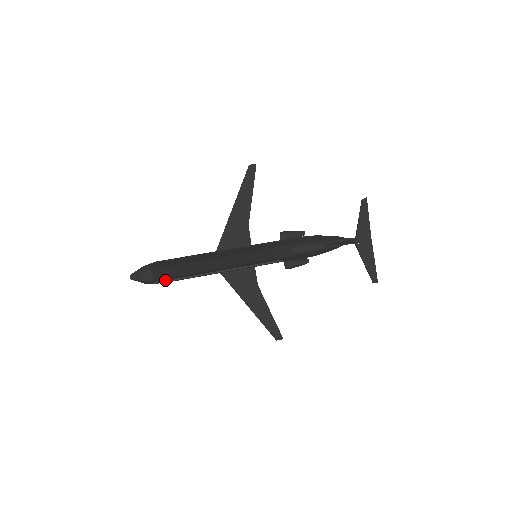
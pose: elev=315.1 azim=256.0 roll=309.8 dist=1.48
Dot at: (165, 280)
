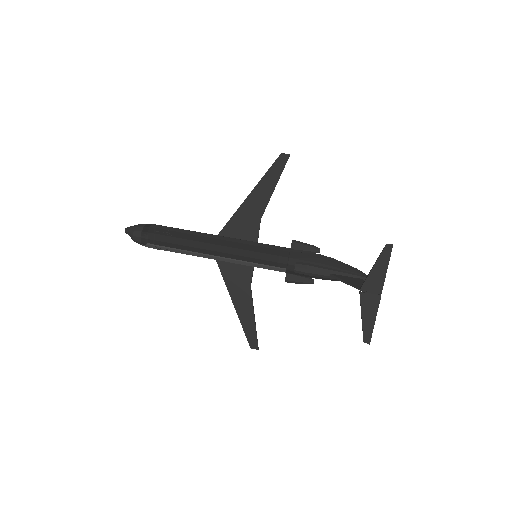
Dot at: (154, 247)
